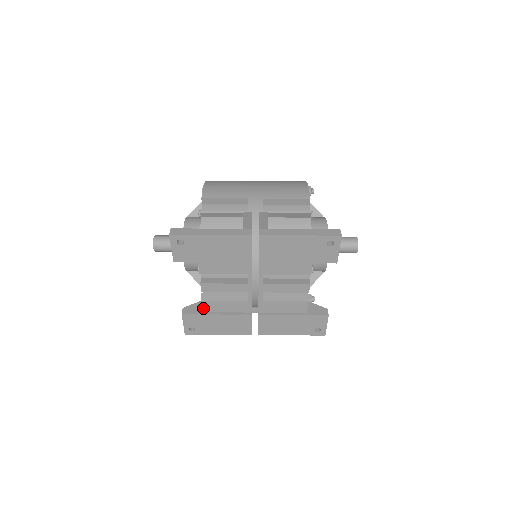
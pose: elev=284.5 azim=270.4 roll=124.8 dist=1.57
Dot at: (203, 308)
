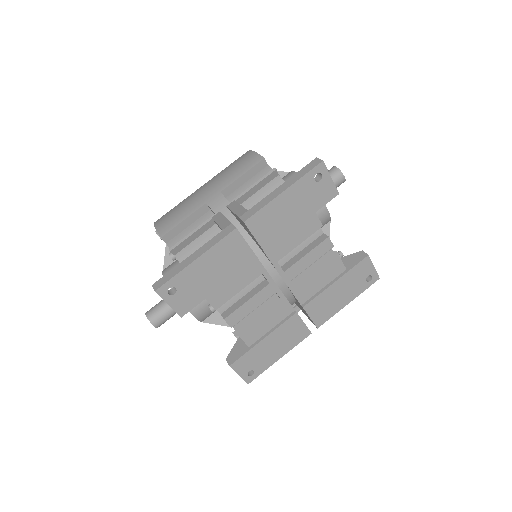
Dot at: (245, 343)
